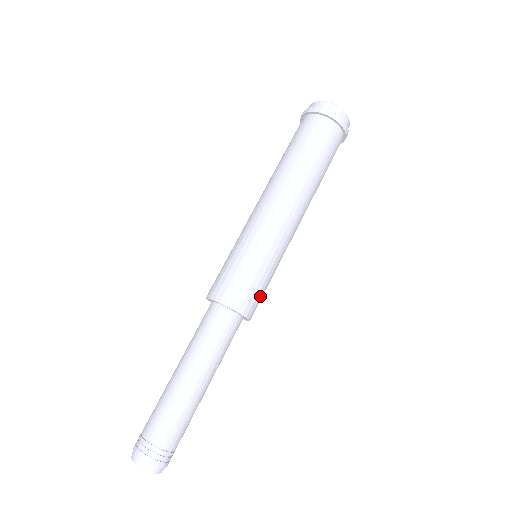
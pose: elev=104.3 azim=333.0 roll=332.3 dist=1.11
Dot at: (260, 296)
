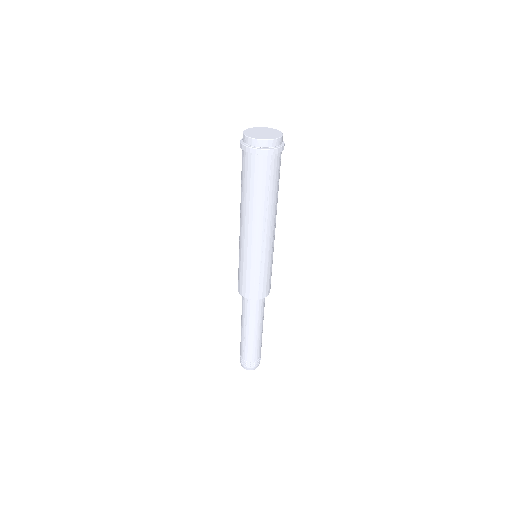
Dot at: occluded
